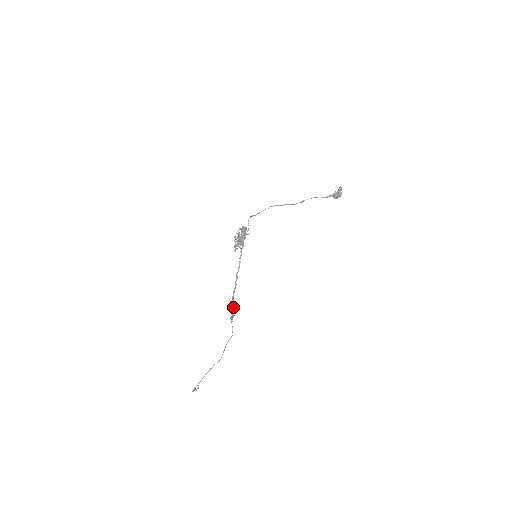
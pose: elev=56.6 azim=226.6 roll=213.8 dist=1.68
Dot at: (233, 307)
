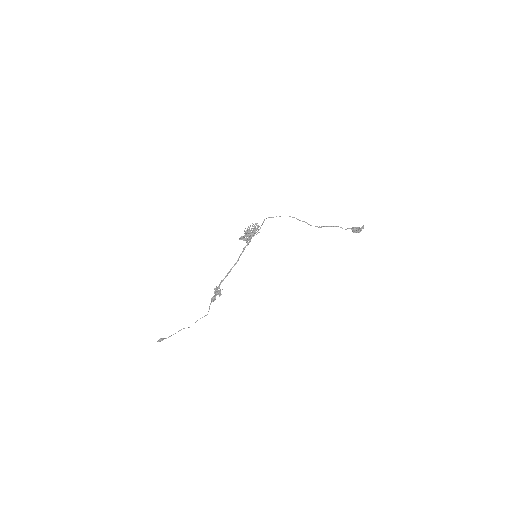
Dot at: (217, 293)
